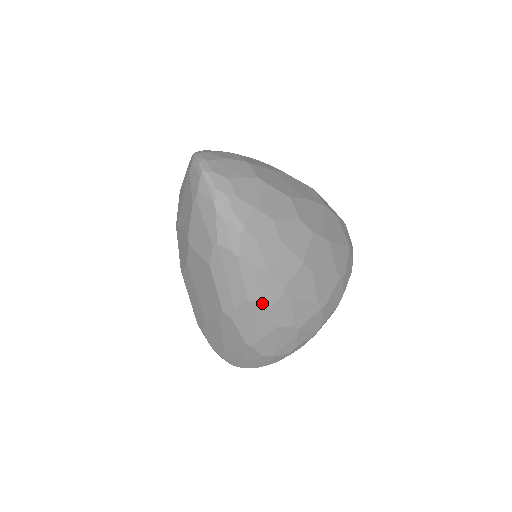
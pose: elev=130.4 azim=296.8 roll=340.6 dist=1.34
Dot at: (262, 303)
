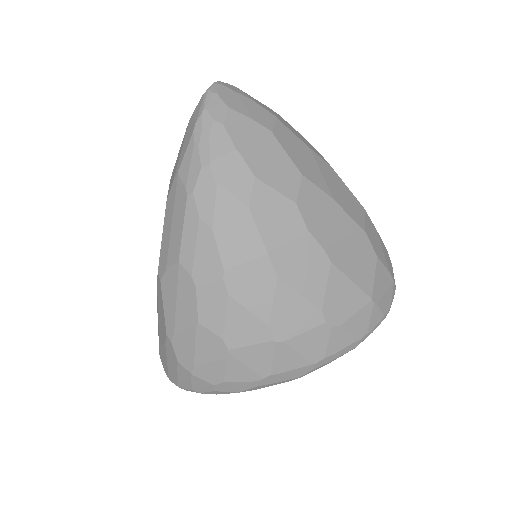
Dot at: (191, 275)
